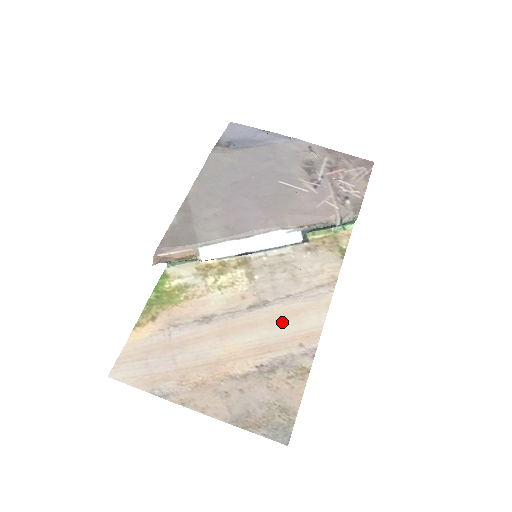
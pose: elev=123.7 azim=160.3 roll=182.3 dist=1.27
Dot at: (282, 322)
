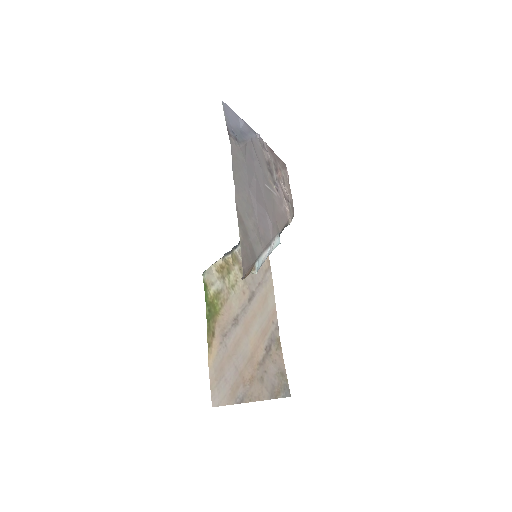
Dot at: (263, 308)
